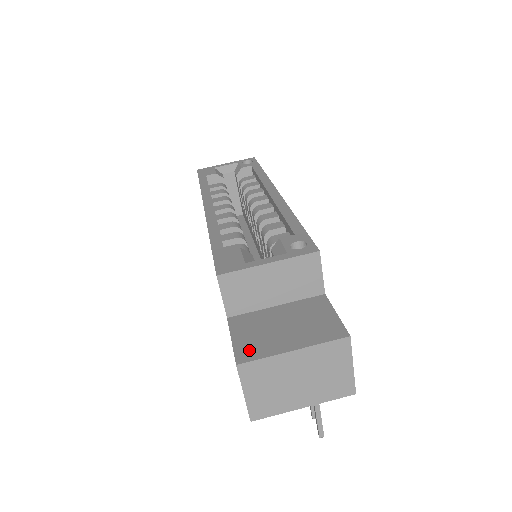
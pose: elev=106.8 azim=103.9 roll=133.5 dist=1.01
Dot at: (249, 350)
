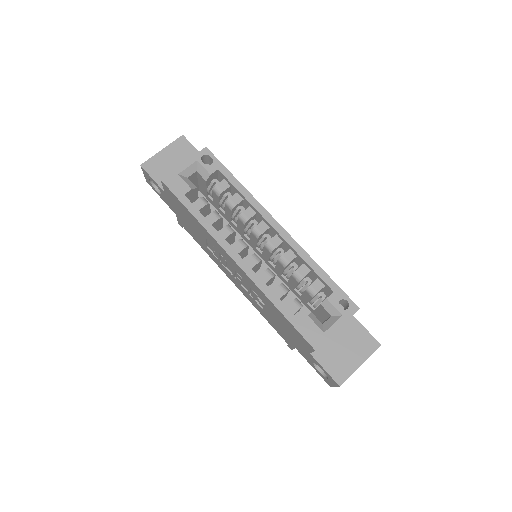
Dot at: (340, 374)
